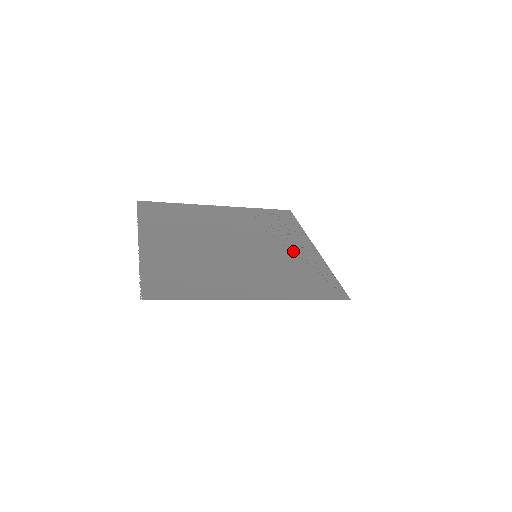
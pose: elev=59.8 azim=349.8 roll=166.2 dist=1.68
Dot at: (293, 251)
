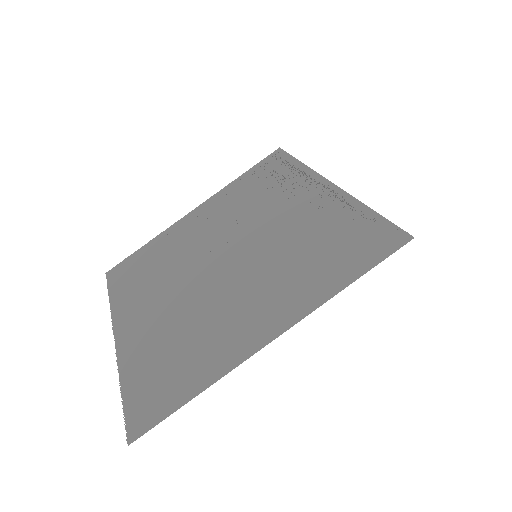
Dot at: (301, 210)
